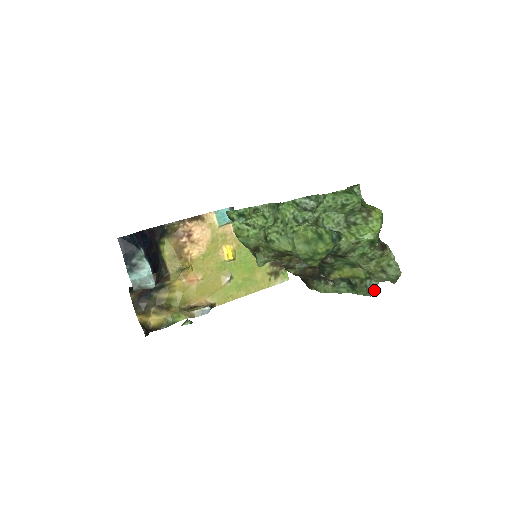
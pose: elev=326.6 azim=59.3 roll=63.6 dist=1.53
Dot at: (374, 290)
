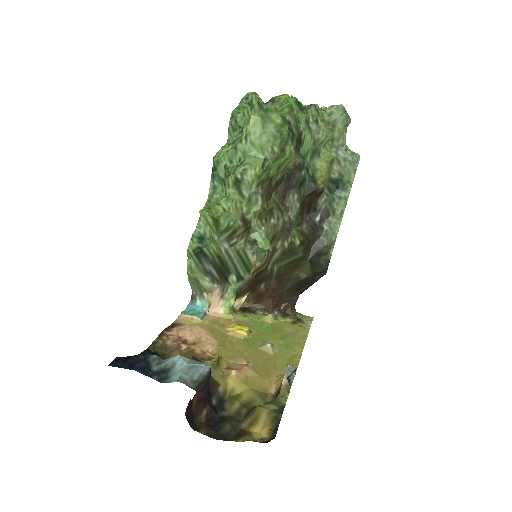
Dot at: (352, 155)
